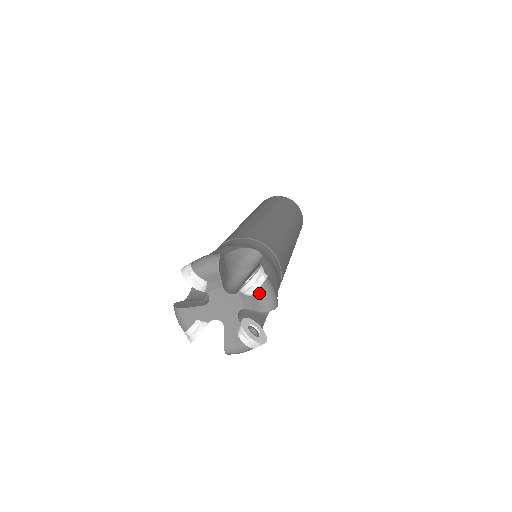
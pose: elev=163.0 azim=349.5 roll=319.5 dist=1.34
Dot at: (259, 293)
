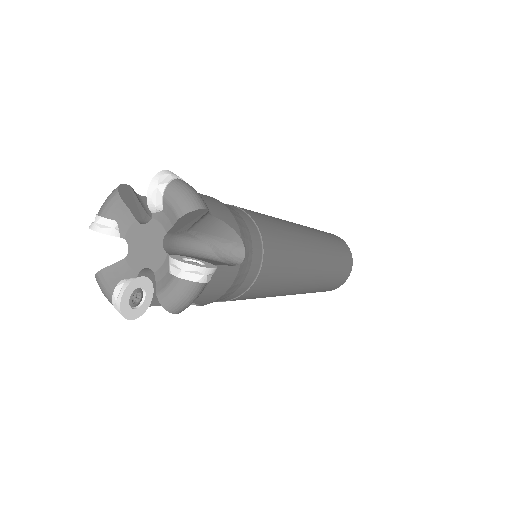
Dot at: (168, 195)
